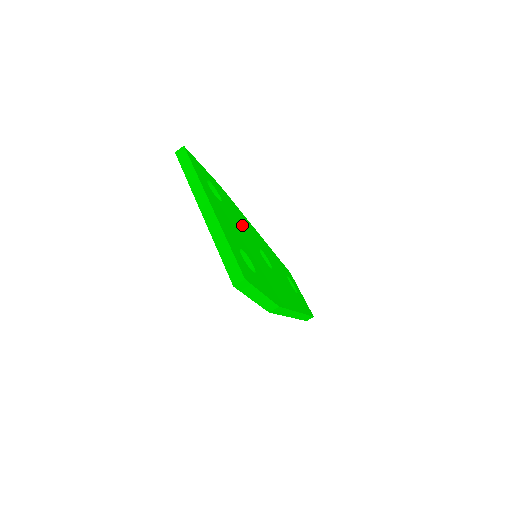
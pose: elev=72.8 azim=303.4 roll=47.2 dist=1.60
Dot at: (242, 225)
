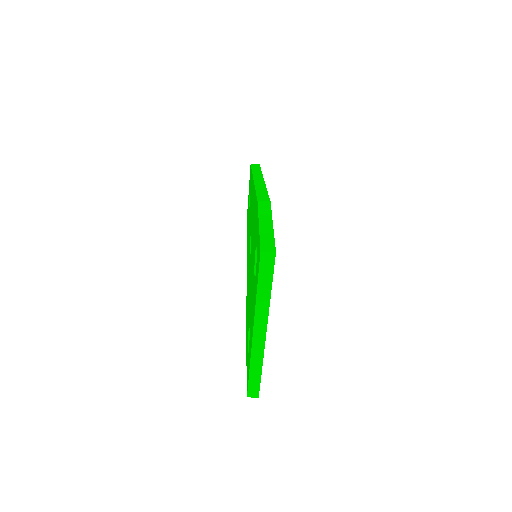
Dot at: occluded
